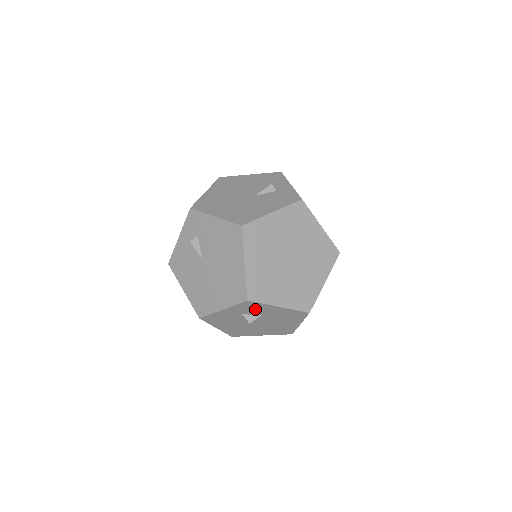
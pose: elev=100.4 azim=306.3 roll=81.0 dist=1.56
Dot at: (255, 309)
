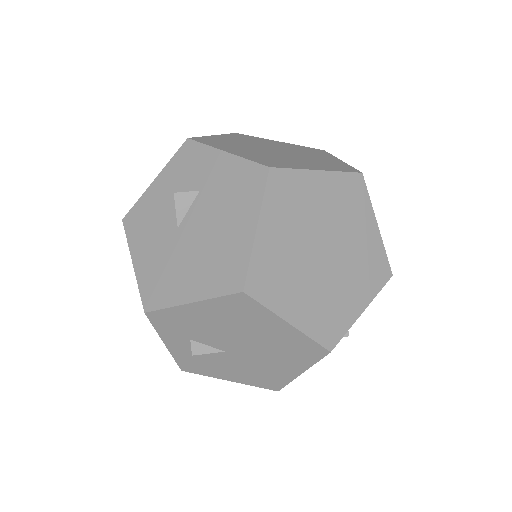
Dot at: (194, 169)
